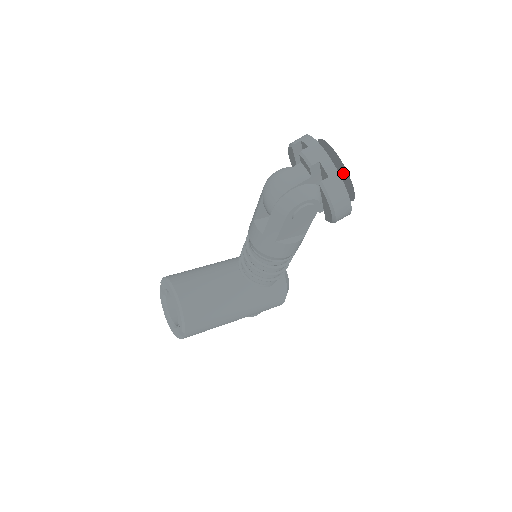
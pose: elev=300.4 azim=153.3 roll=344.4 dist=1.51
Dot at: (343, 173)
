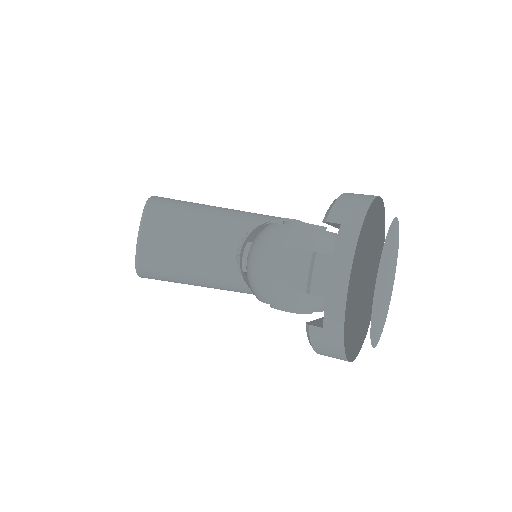
Dot at: (377, 313)
